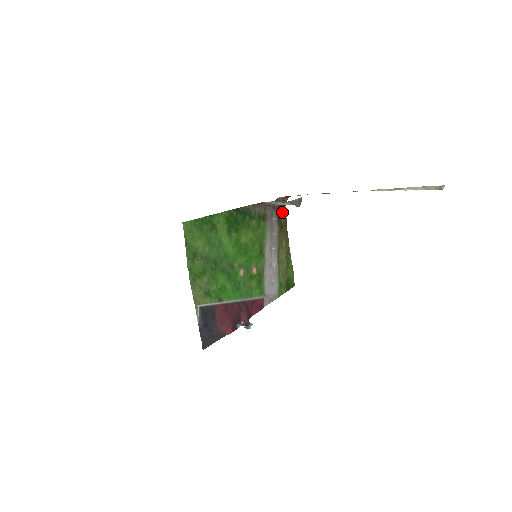
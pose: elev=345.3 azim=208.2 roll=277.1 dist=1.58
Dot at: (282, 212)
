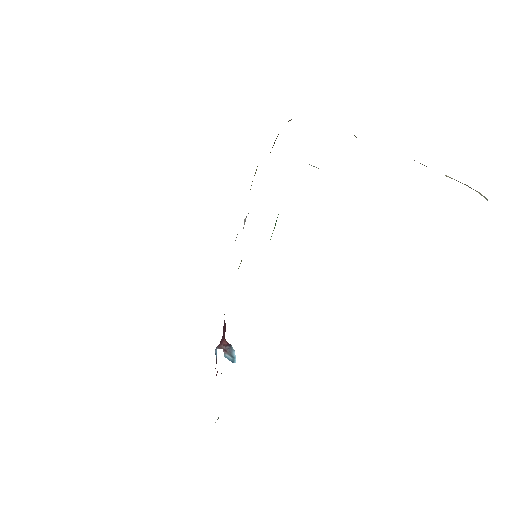
Dot at: occluded
